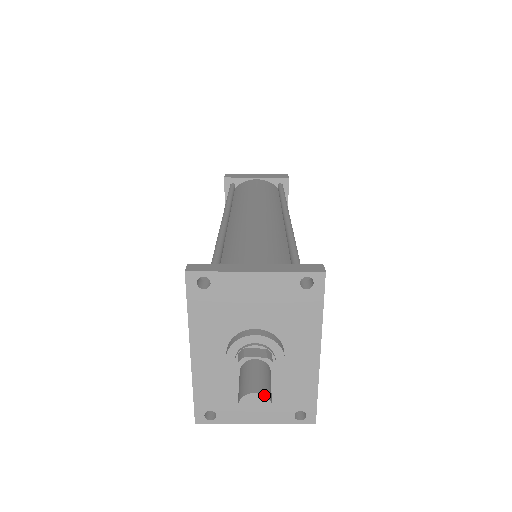
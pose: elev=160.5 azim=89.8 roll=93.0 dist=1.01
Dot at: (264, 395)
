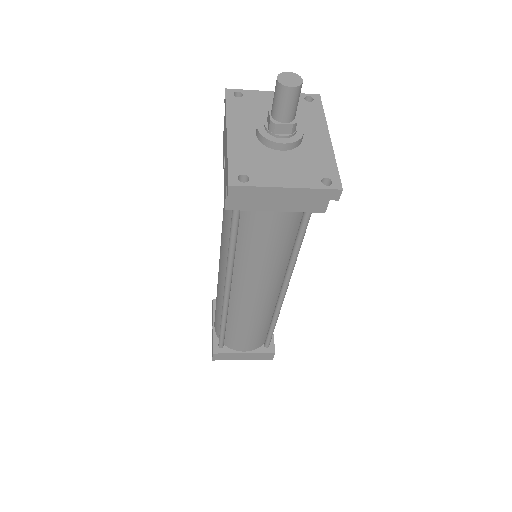
Dot at: (295, 73)
